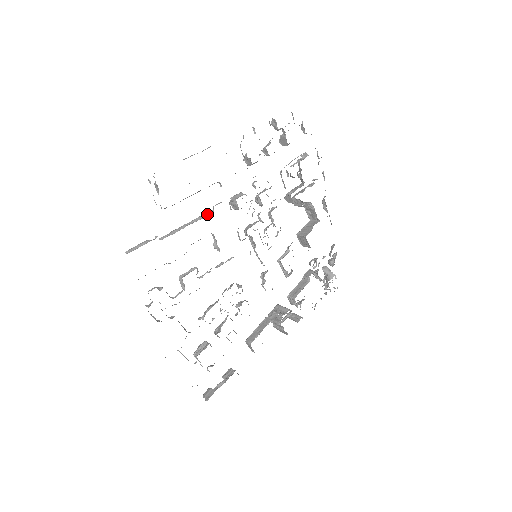
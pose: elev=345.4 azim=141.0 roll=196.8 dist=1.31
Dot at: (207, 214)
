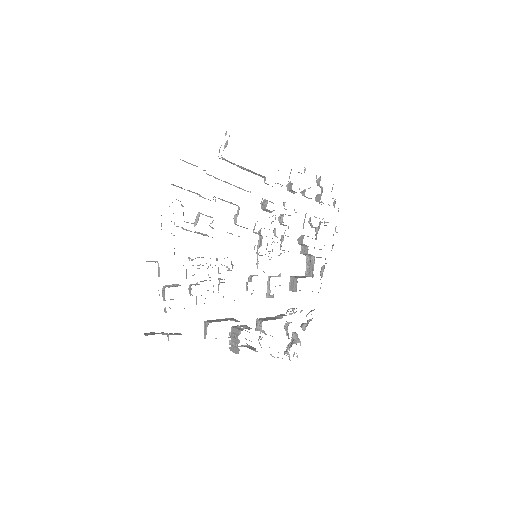
Dot at: (245, 190)
